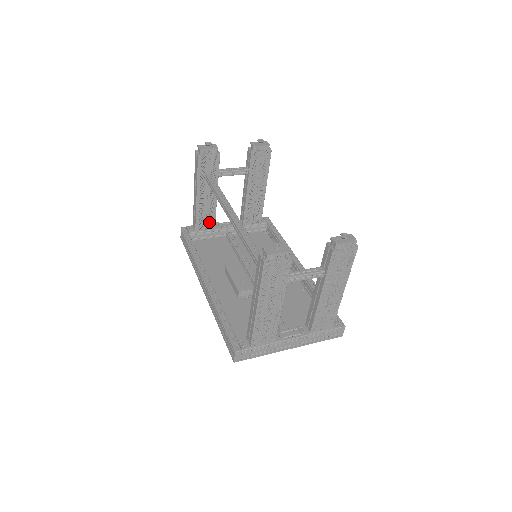
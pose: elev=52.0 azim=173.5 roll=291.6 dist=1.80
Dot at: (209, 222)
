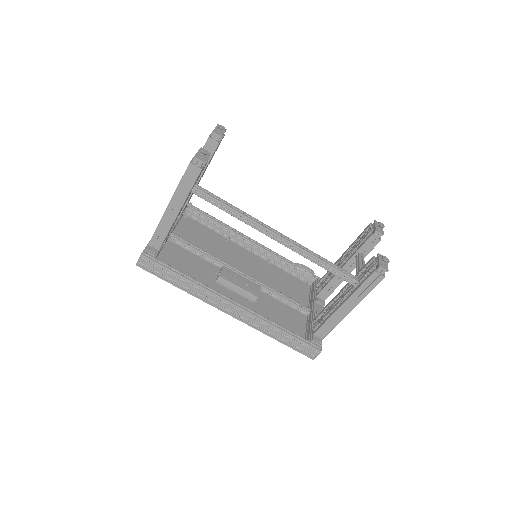
Dot at: (168, 234)
